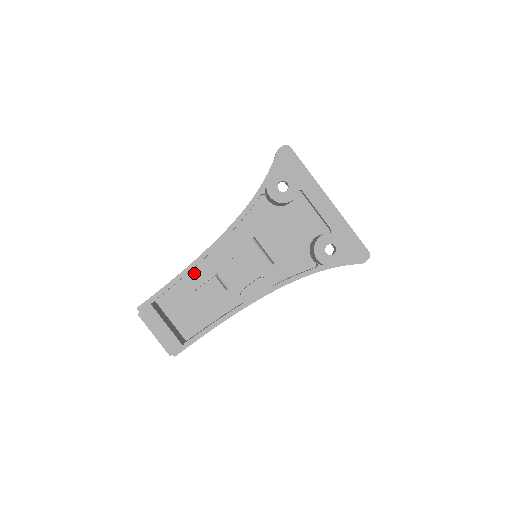
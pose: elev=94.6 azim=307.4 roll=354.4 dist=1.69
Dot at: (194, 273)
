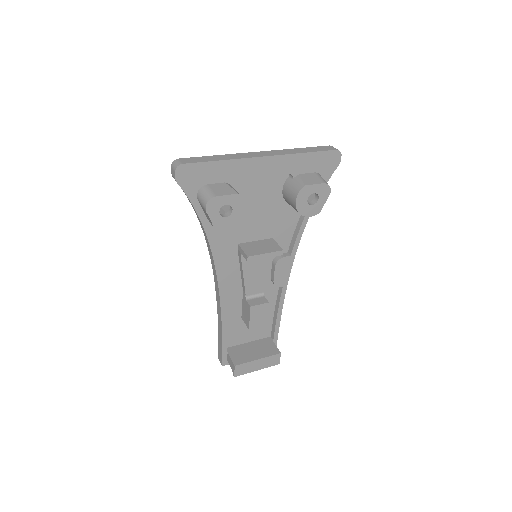
Dot at: (228, 311)
